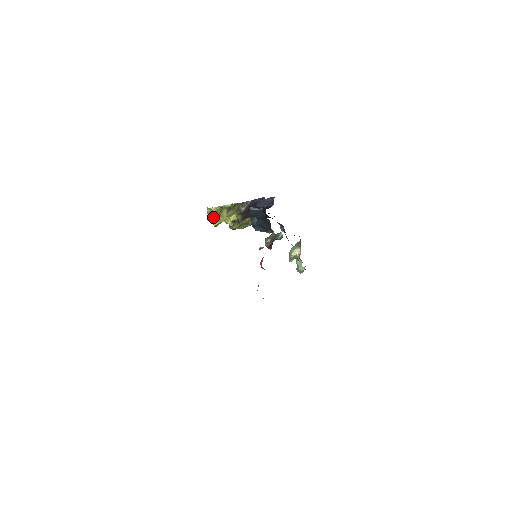
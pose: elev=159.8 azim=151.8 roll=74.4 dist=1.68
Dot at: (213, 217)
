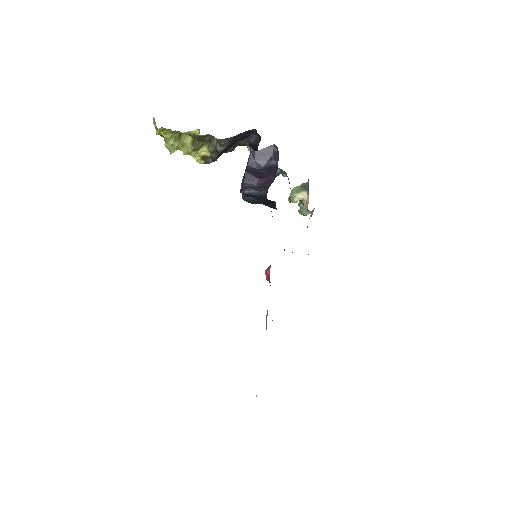
Dot at: (167, 140)
